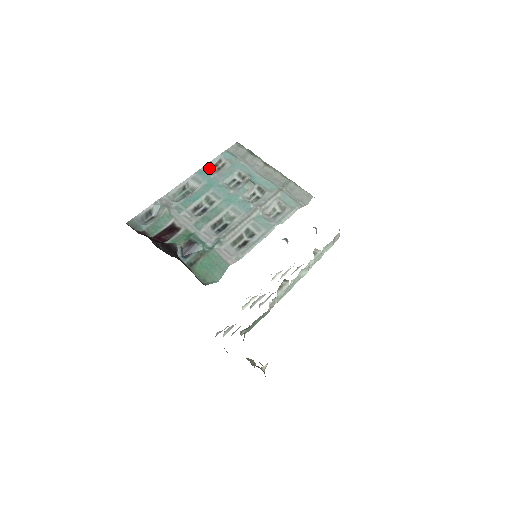
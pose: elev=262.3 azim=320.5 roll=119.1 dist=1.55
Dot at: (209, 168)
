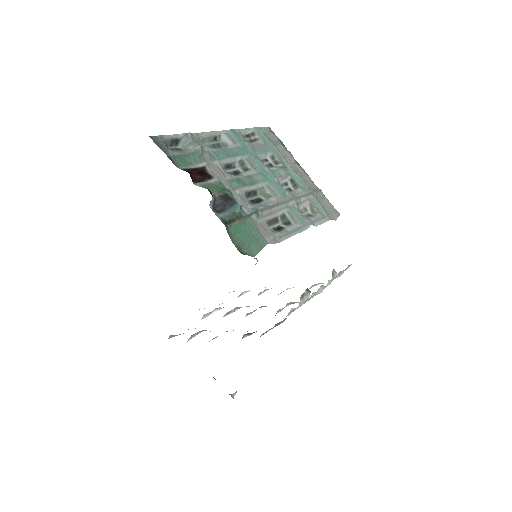
Dot at: (241, 134)
